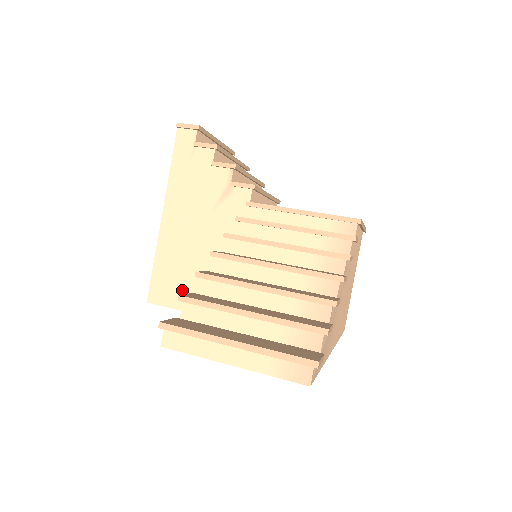
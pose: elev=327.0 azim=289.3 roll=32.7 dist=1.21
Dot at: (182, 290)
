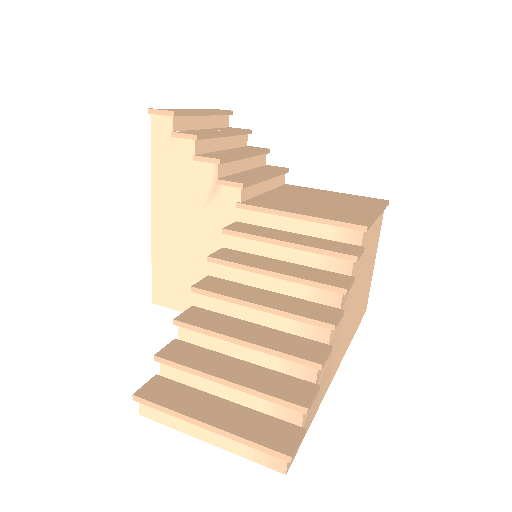
Dot at: (183, 293)
